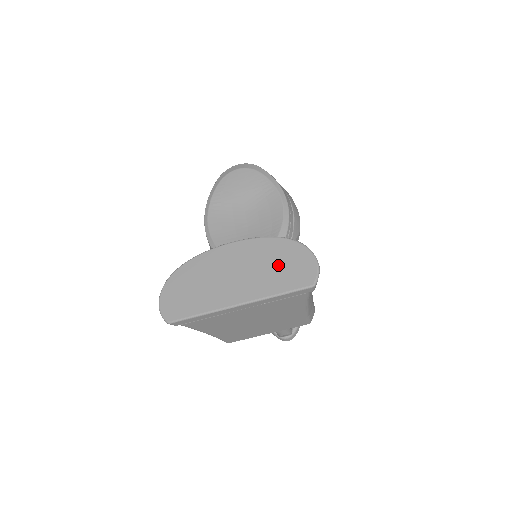
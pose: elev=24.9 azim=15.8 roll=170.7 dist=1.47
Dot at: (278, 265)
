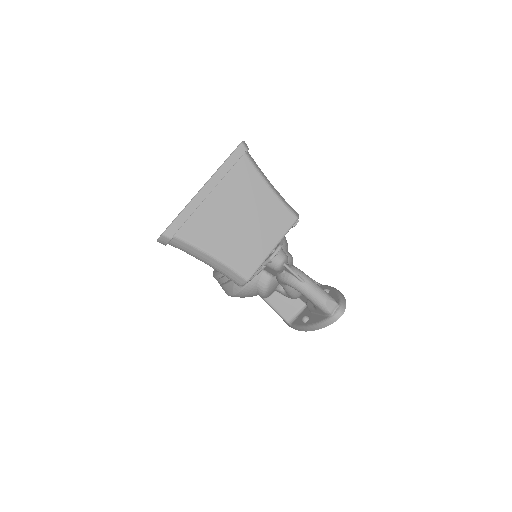
Dot at: occluded
